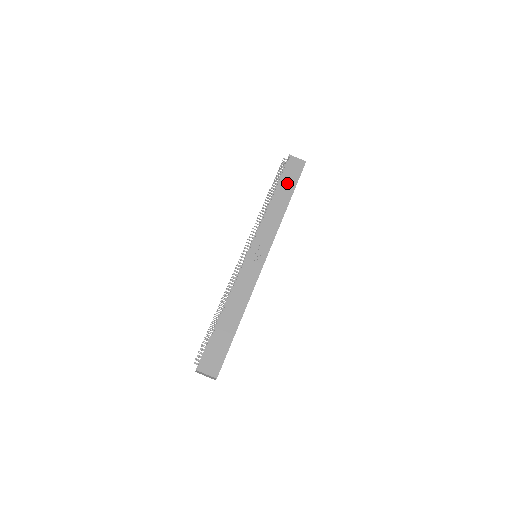
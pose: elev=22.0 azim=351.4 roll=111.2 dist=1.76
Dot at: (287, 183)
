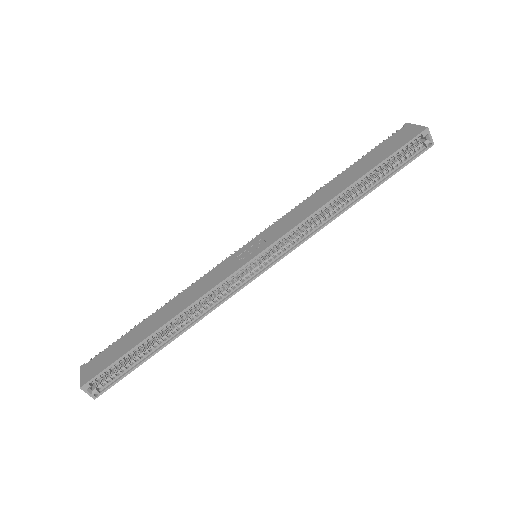
Dot at: (370, 159)
